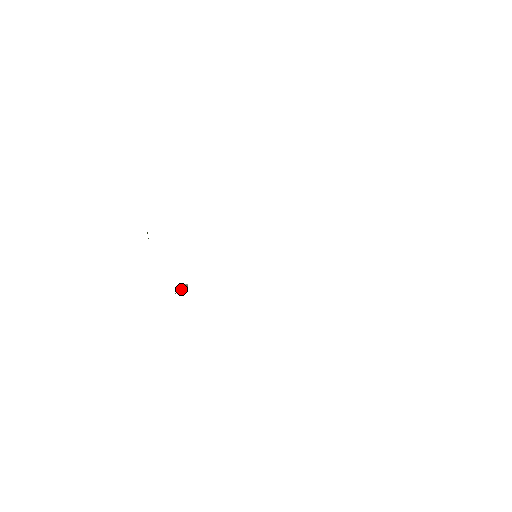
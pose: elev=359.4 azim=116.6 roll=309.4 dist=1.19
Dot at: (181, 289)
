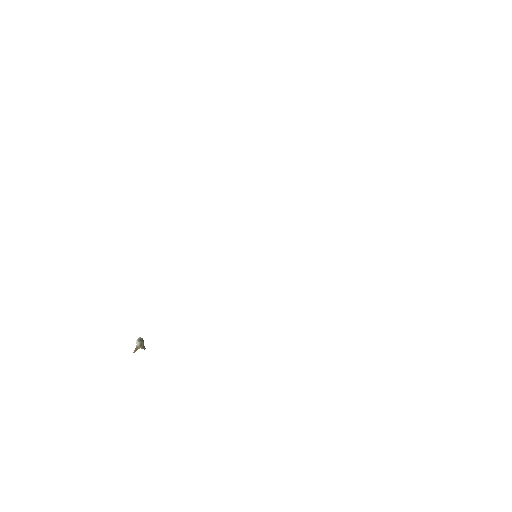
Dot at: (140, 343)
